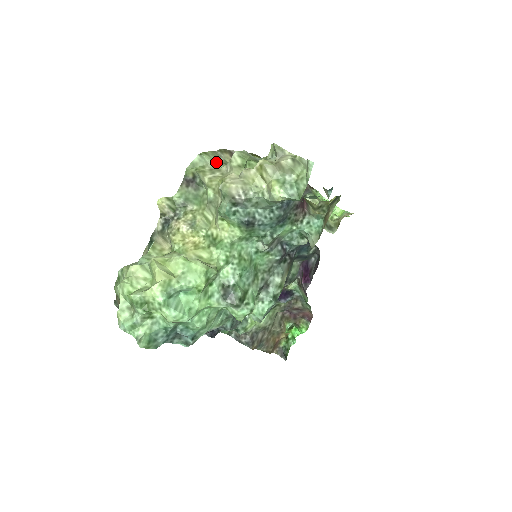
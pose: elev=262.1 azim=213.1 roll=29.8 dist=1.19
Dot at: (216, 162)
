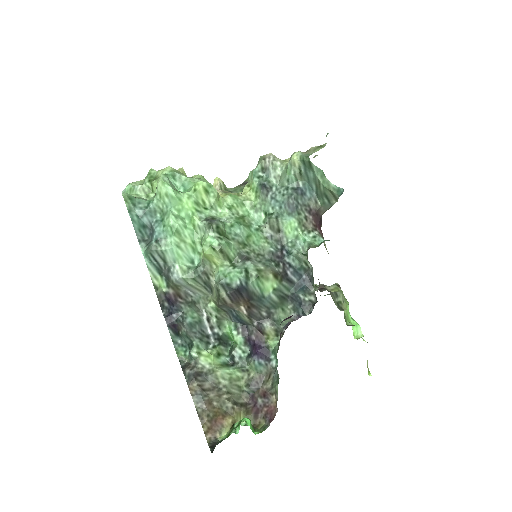
Dot at: occluded
